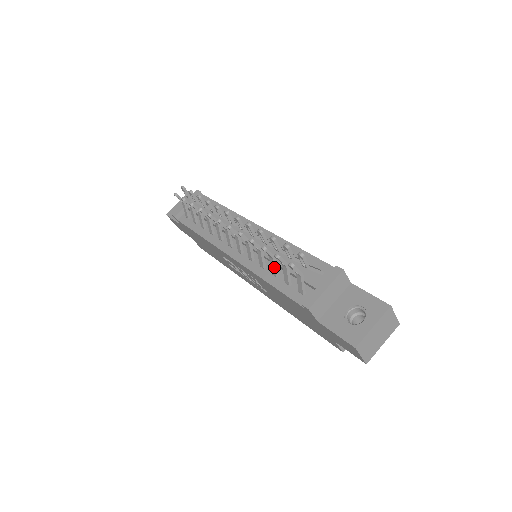
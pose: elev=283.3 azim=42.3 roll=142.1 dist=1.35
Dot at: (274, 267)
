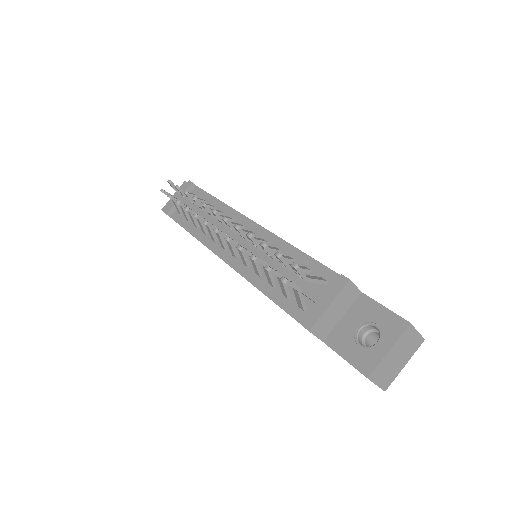
Dot at: (269, 277)
